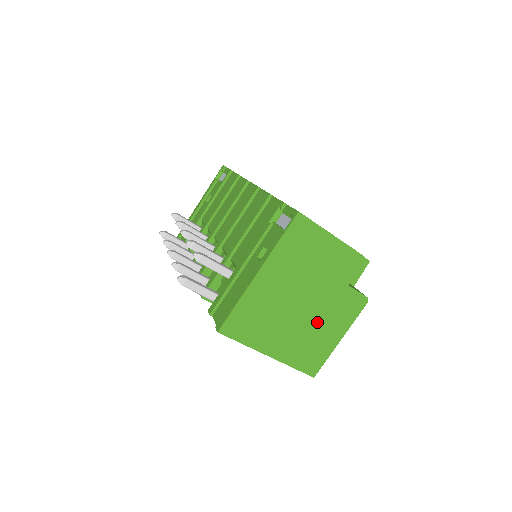
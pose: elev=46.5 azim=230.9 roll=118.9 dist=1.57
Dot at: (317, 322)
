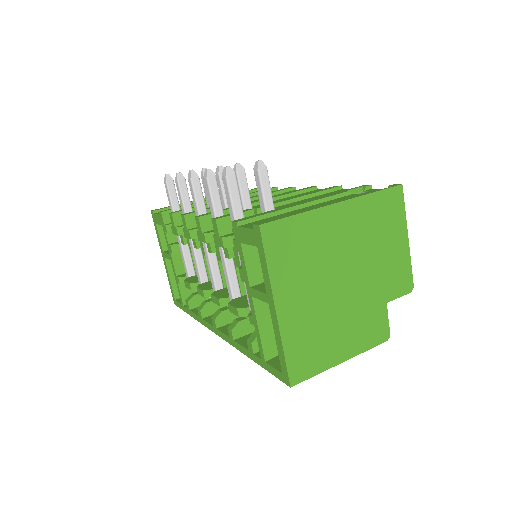
Dot at: (340, 316)
